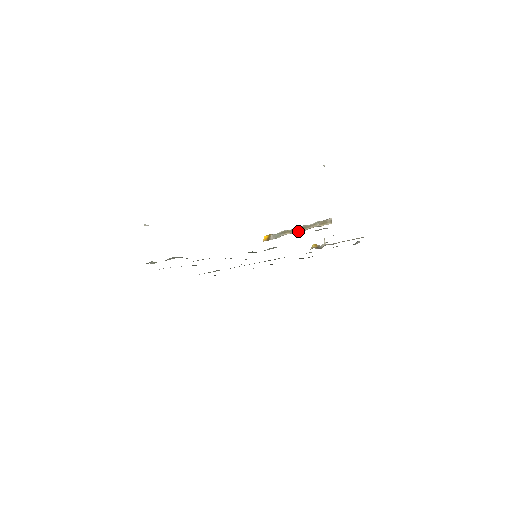
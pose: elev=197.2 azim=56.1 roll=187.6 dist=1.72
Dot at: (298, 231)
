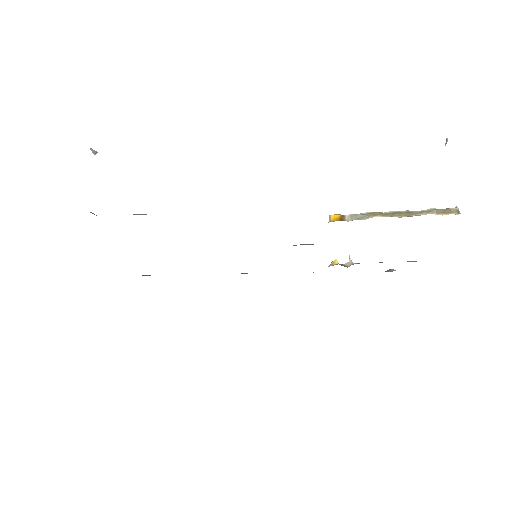
Dot at: (400, 216)
